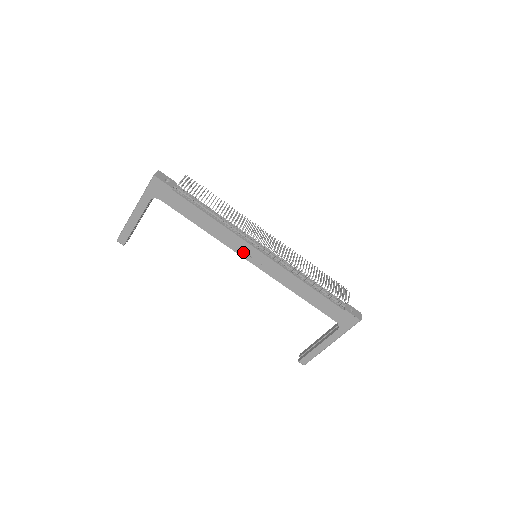
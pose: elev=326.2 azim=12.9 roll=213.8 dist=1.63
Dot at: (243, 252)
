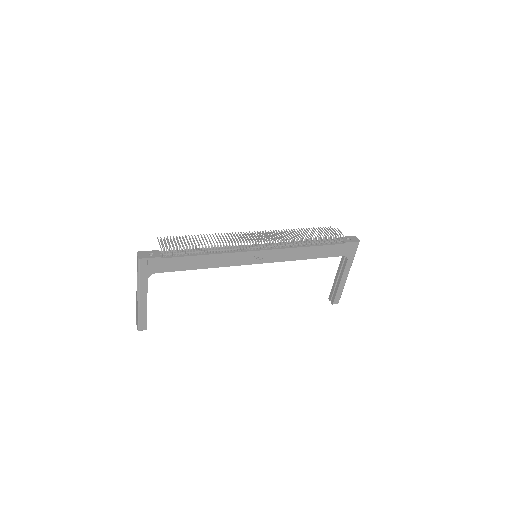
Dot at: (246, 261)
